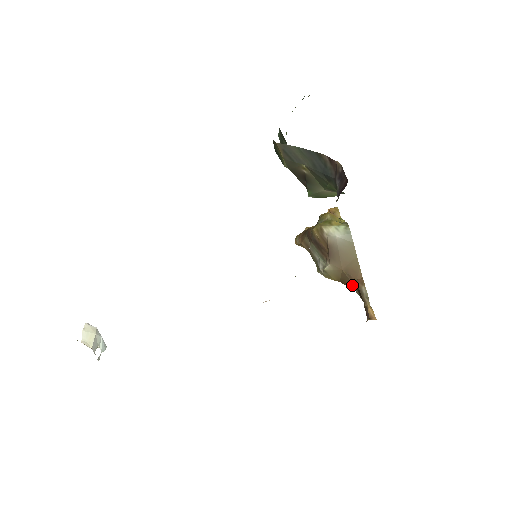
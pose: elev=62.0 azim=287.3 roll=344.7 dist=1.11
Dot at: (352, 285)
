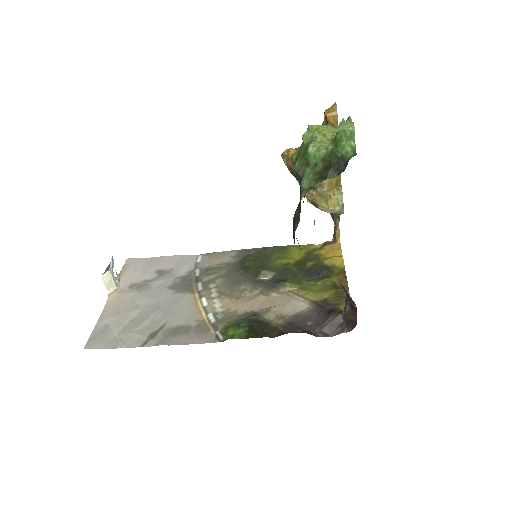
Dot at: occluded
